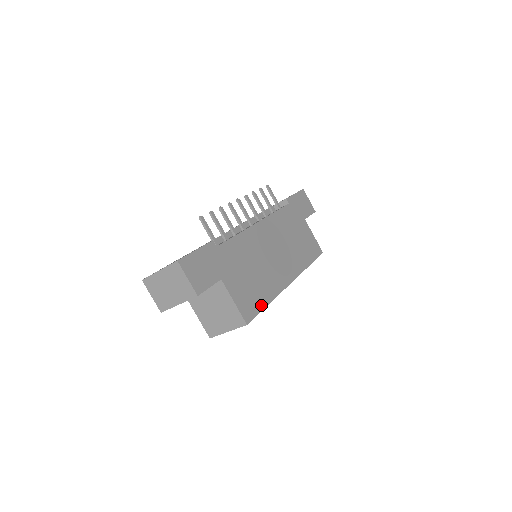
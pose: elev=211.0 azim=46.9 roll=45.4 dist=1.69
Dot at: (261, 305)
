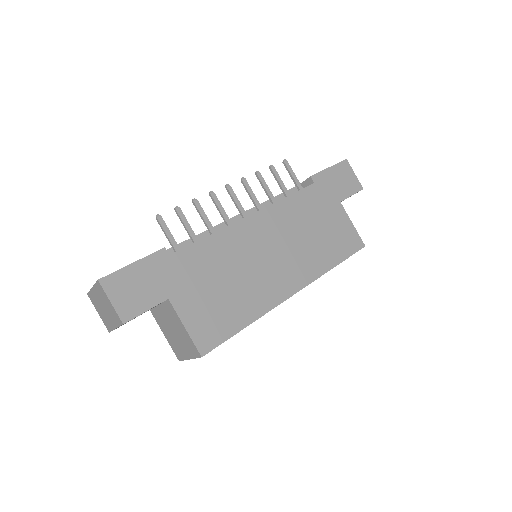
Dot at: (233, 329)
